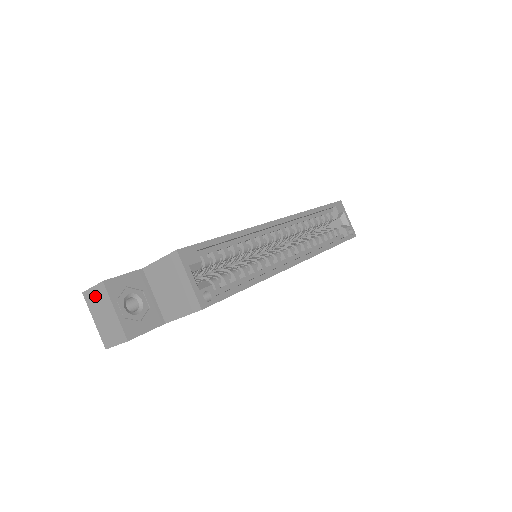
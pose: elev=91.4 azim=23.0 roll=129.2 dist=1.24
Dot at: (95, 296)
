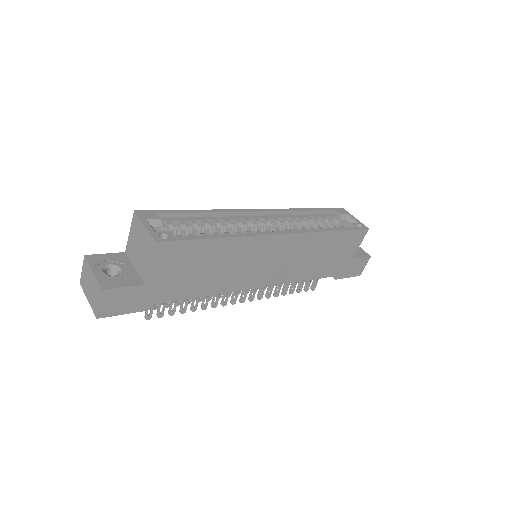
Dot at: (84, 275)
